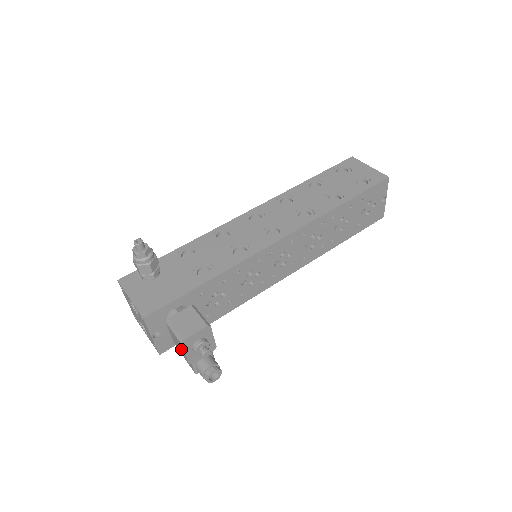
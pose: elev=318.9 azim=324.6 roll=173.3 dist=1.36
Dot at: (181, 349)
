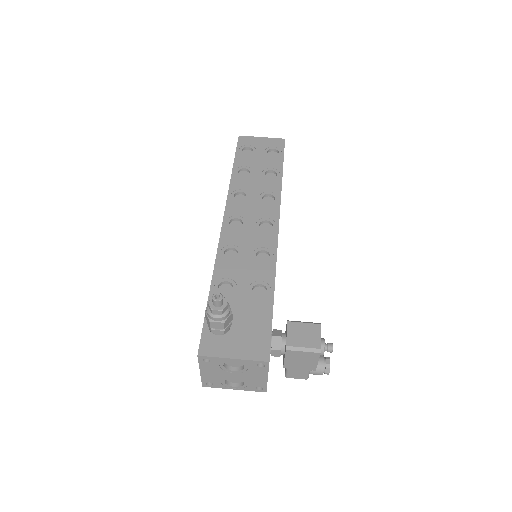
Dot at: (309, 362)
